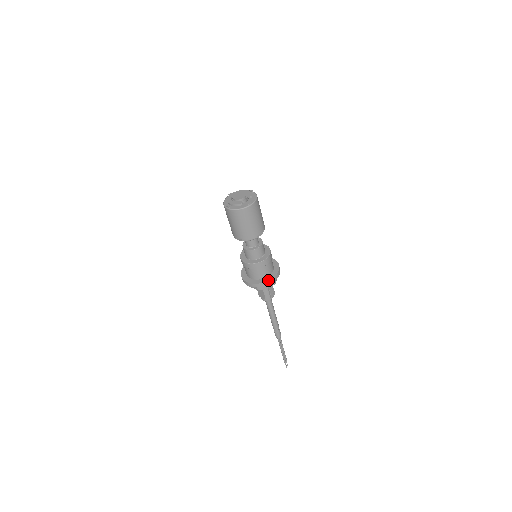
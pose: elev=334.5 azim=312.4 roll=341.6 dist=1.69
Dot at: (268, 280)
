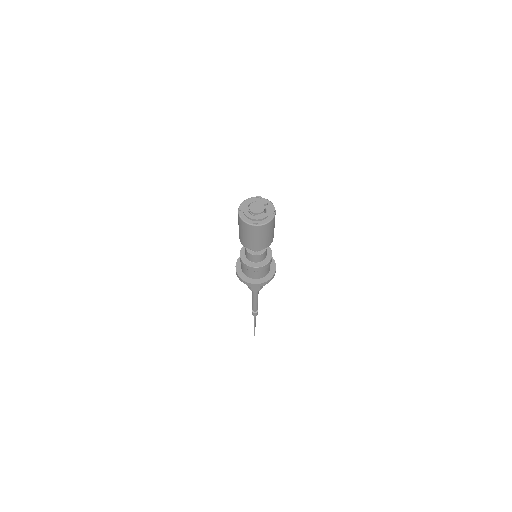
Dot at: (274, 273)
